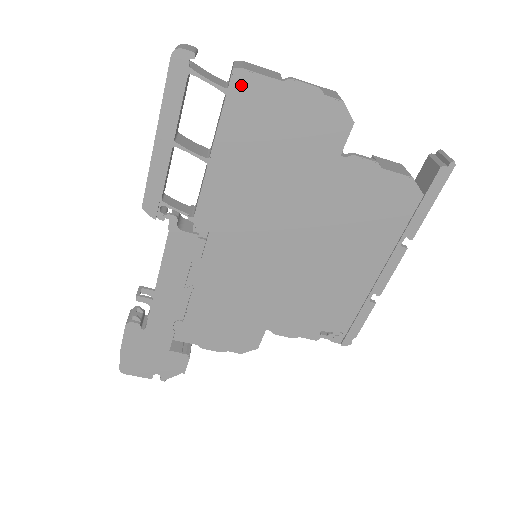
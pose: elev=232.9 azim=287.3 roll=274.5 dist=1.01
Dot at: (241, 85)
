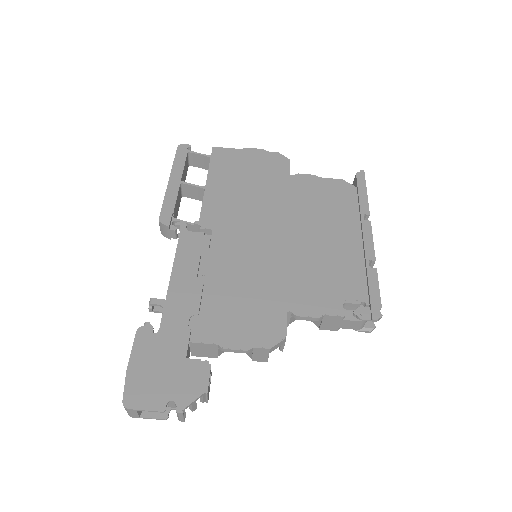
Dot at: (218, 153)
